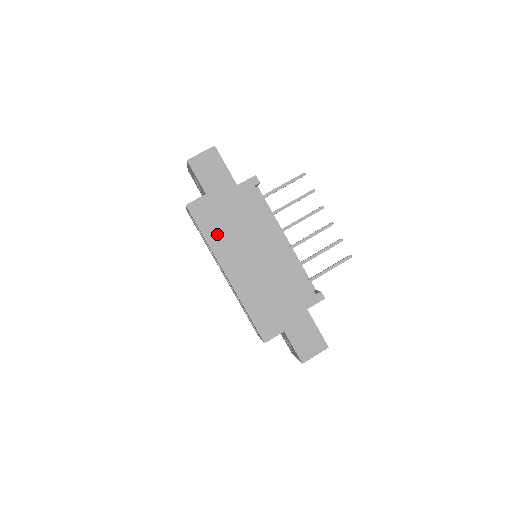
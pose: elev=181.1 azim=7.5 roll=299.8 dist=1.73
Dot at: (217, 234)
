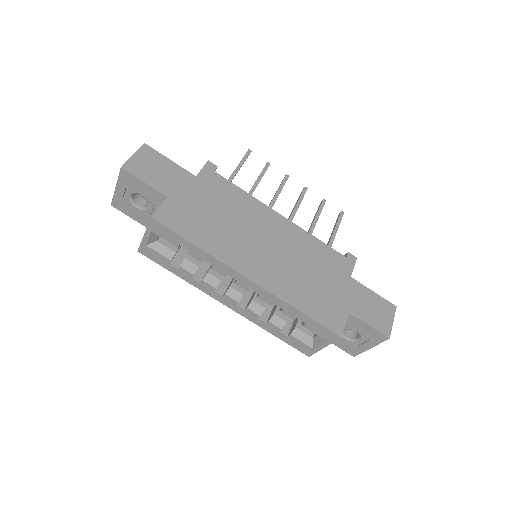
Dot at: (209, 237)
